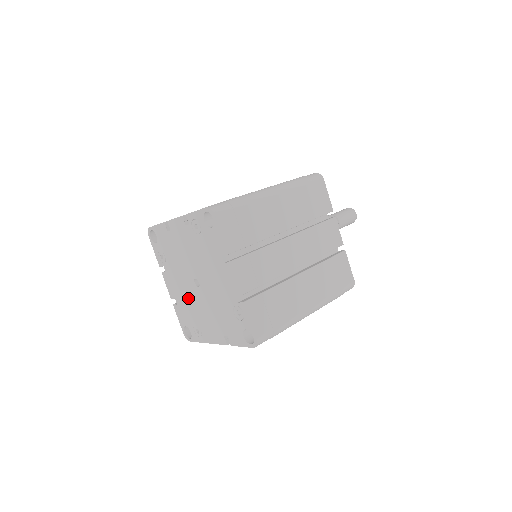
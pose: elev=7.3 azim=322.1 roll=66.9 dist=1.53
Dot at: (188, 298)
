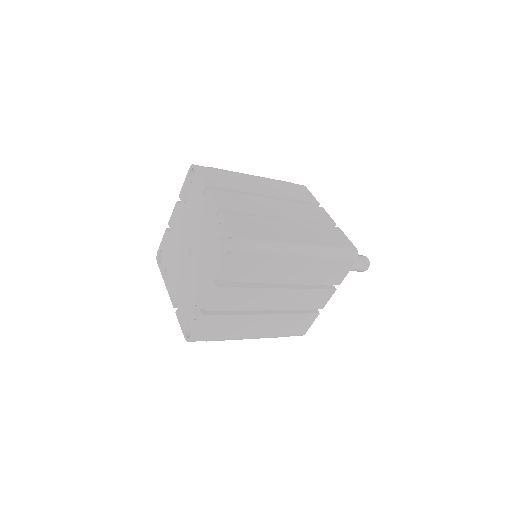
Dot at: (177, 246)
